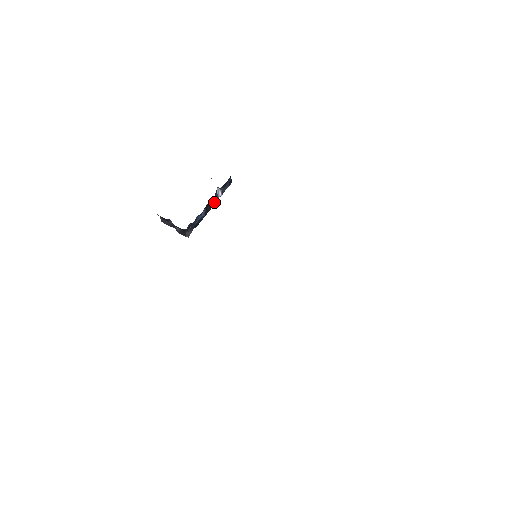
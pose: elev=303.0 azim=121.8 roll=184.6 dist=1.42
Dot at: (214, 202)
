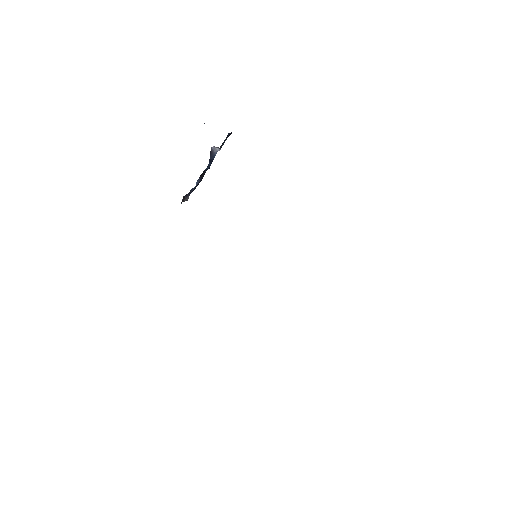
Dot at: (210, 165)
